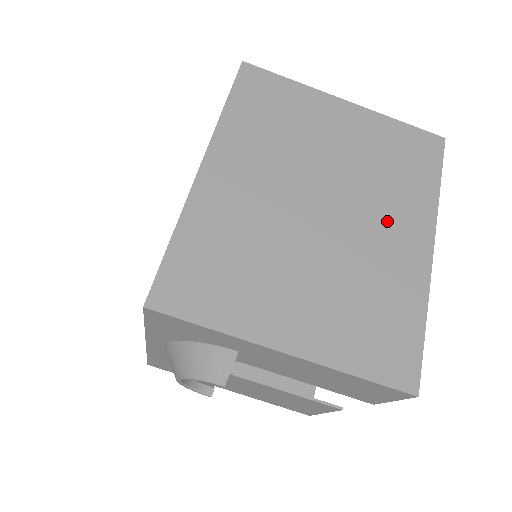
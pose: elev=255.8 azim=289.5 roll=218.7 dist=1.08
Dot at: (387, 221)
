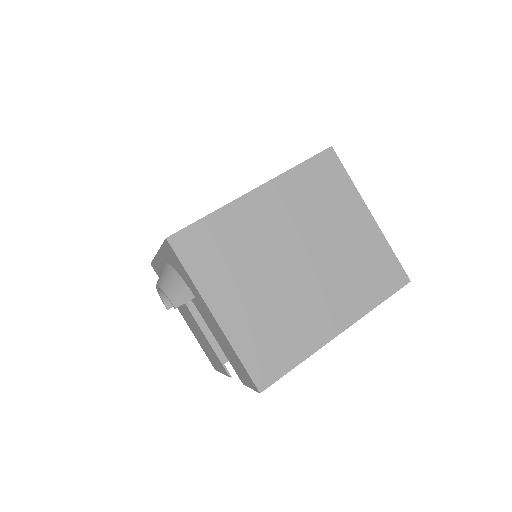
Dot at: (329, 298)
